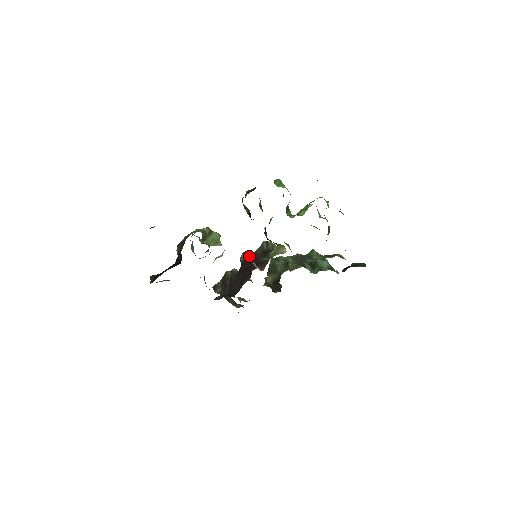
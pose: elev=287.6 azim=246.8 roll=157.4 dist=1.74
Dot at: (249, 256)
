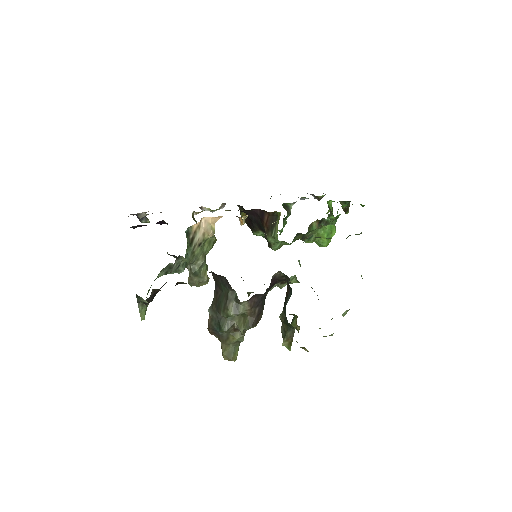
Dot at: occluded
